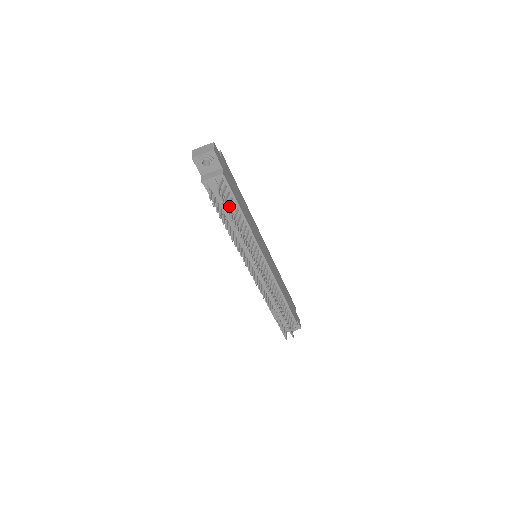
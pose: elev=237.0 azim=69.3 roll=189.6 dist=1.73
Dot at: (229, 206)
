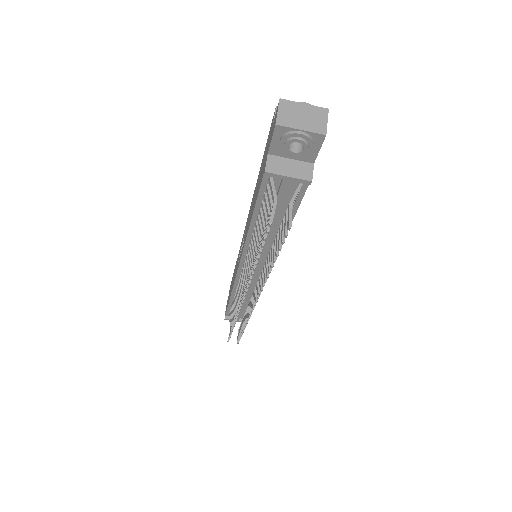
Dot at: occluded
